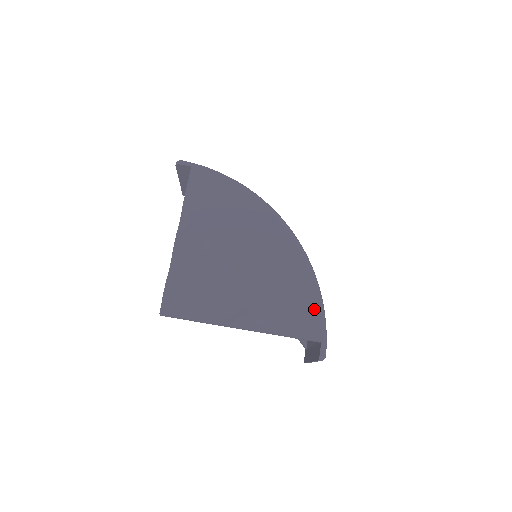
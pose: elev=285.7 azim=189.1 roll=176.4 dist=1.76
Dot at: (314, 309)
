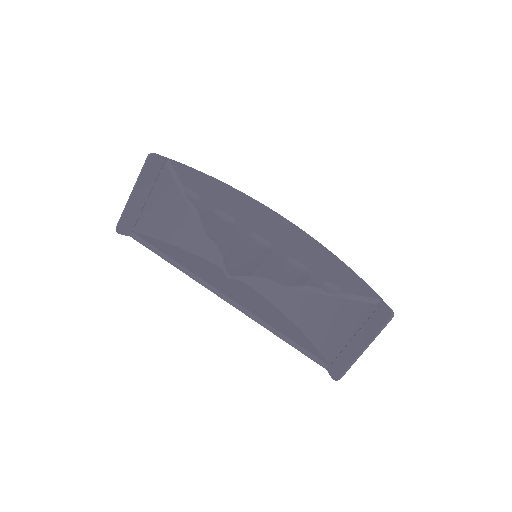
Dot at: (354, 275)
